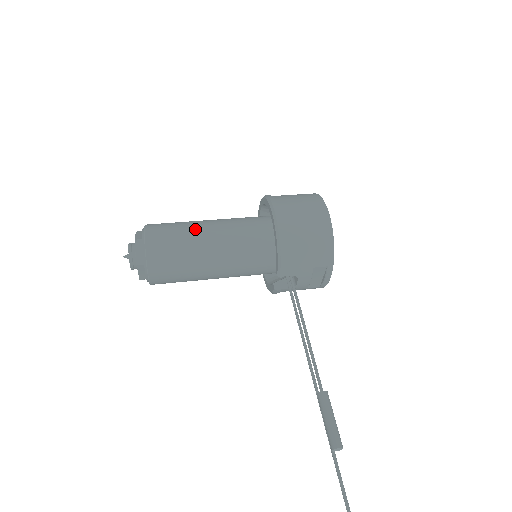
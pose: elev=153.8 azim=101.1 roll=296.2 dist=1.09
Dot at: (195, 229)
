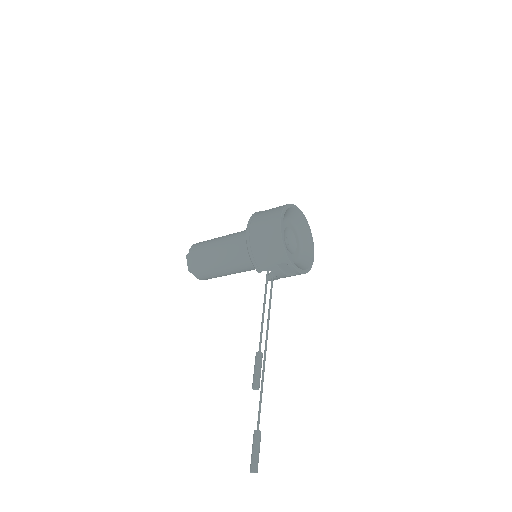
Dot at: (213, 245)
